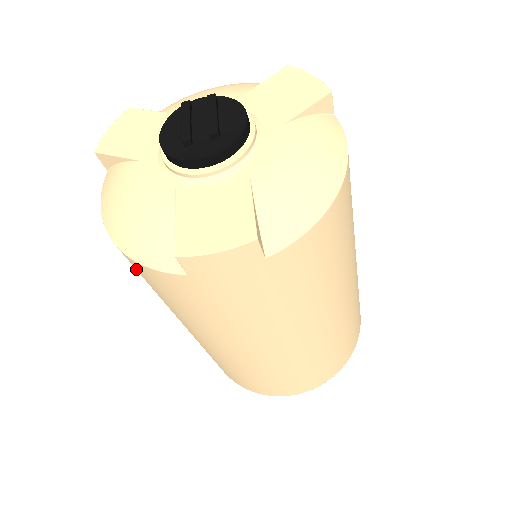
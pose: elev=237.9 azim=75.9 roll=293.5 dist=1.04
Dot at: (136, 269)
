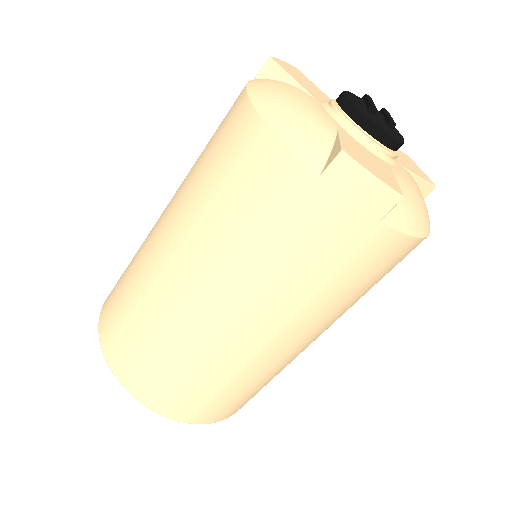
Dot at: (239, 148)
